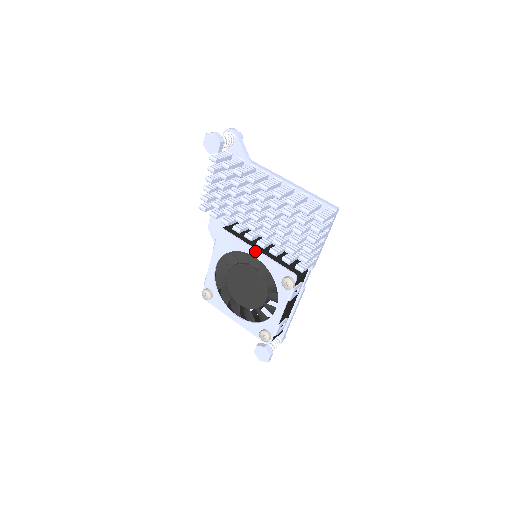
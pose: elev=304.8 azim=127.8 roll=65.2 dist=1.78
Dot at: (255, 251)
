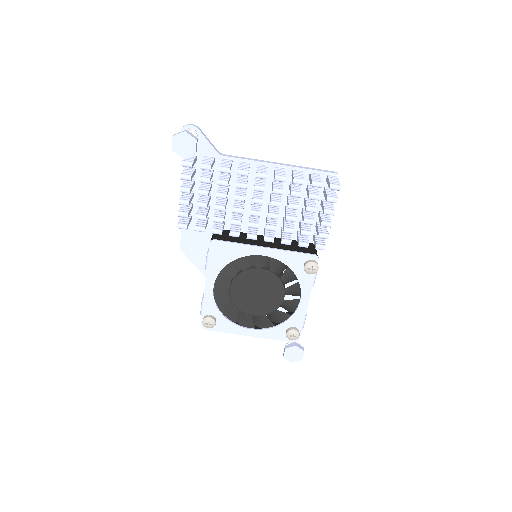
Dot at: (263, 249)
